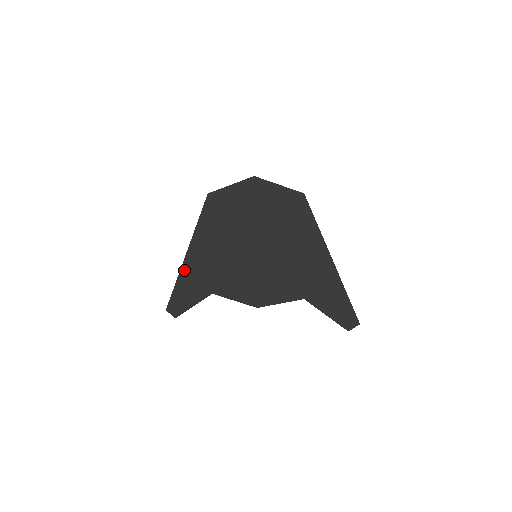
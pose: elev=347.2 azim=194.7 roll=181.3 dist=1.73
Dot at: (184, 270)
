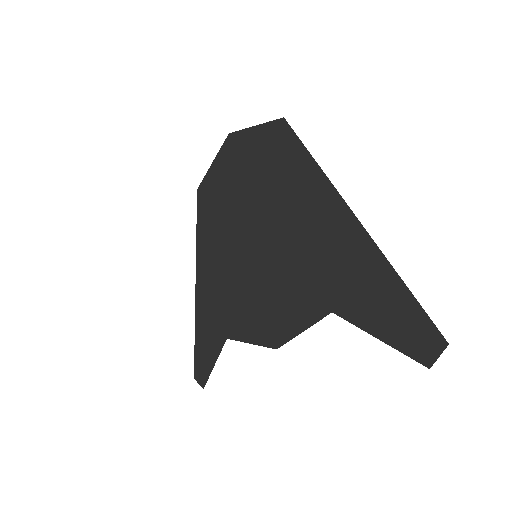
Dot at: (198, 310)
